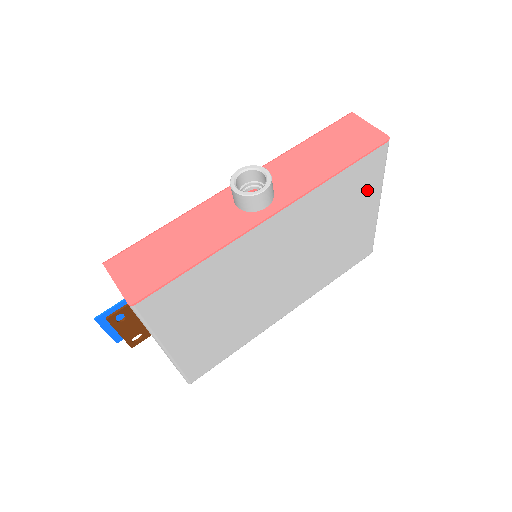
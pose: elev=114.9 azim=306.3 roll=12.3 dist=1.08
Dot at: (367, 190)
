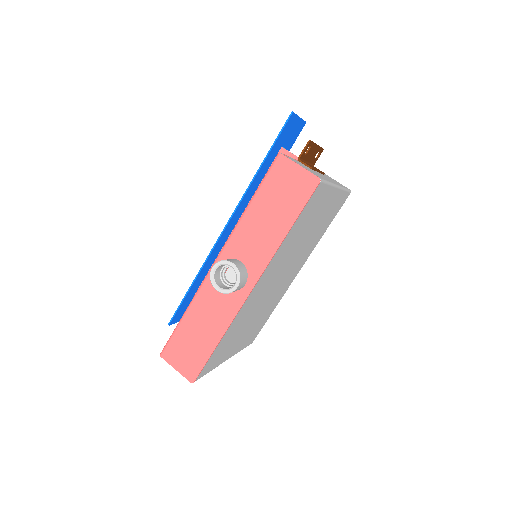
Dot at: (320, 202)
